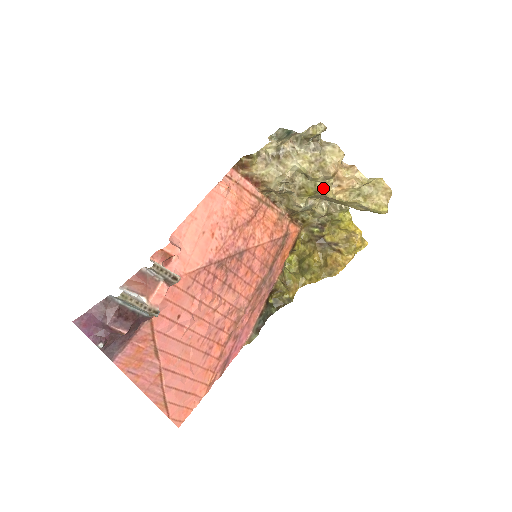
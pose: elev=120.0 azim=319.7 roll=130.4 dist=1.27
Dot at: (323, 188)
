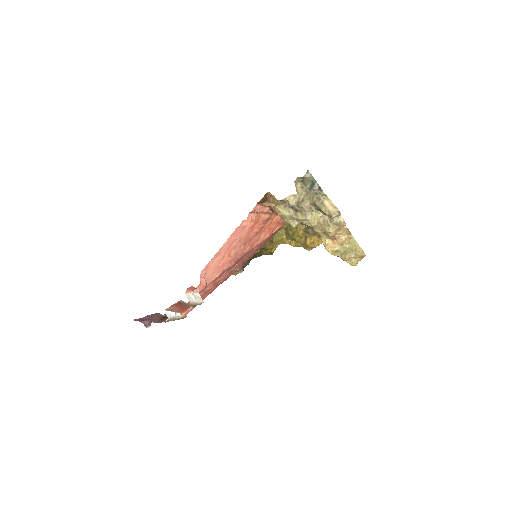
Dot at: (321, 234)
